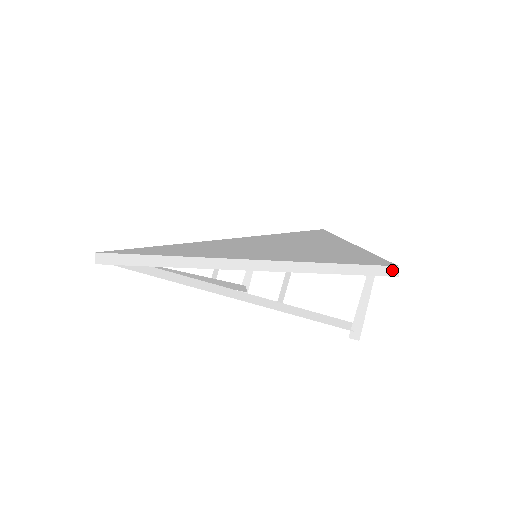
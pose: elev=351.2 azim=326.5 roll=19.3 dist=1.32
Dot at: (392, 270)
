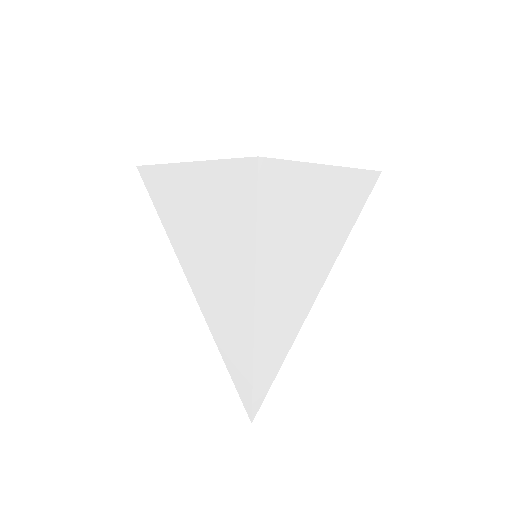
Dot at: (377, 178)
